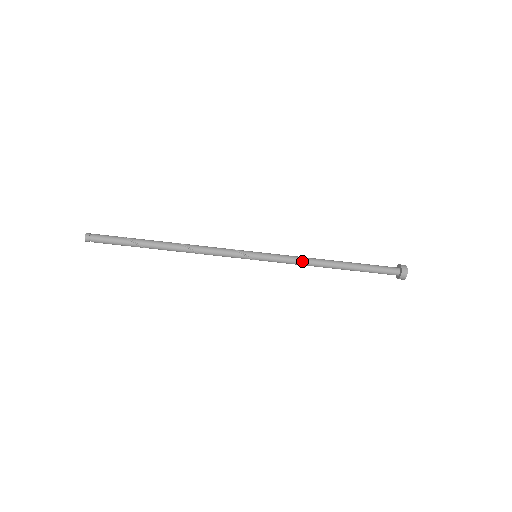
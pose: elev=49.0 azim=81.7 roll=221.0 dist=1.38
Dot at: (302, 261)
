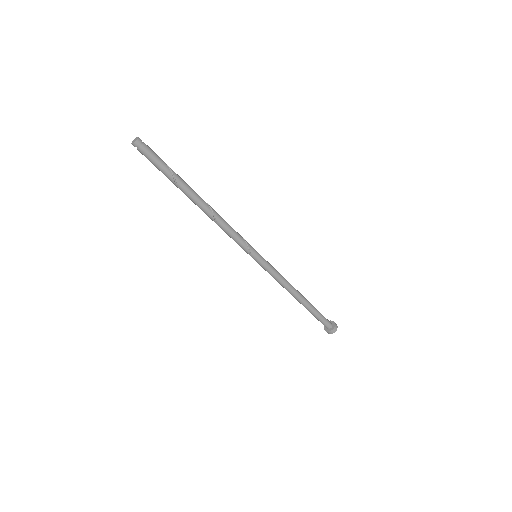
Dot at: (282, 283)
